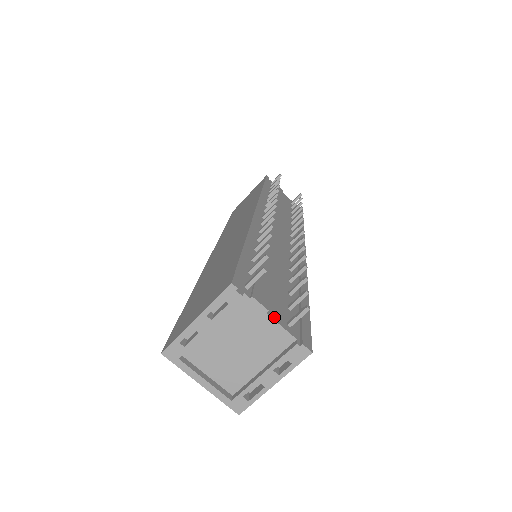
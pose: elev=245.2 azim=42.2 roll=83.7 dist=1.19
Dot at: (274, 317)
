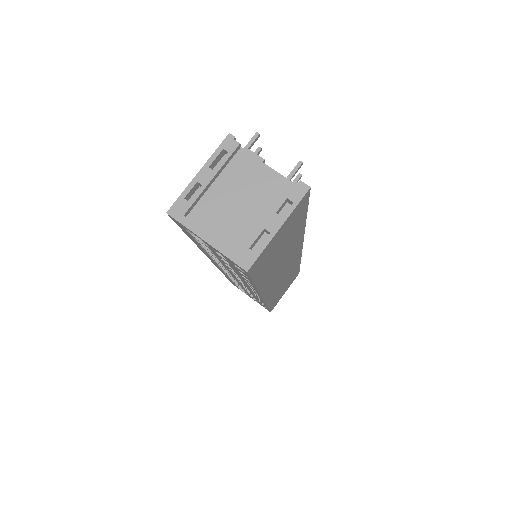
Dot at: (271, 169)
